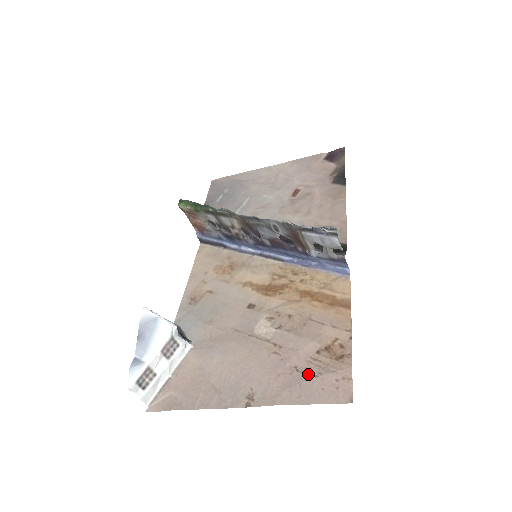
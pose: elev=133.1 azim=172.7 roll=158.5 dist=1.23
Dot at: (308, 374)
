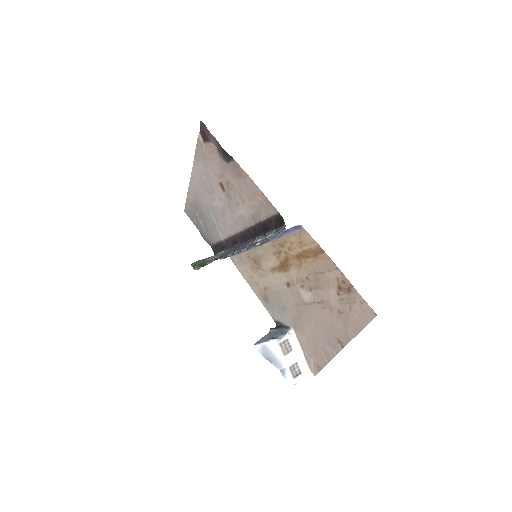
Dot at: (346, 312)
